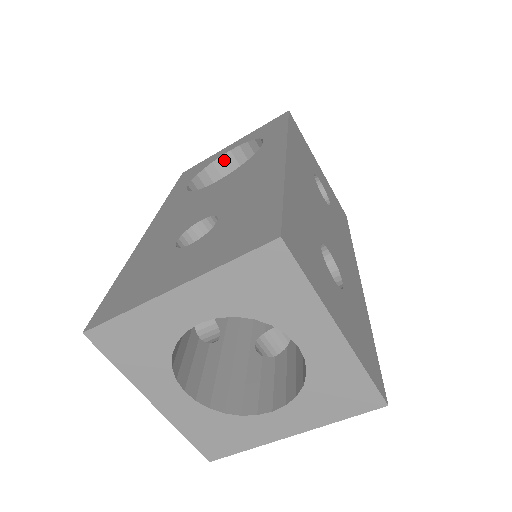
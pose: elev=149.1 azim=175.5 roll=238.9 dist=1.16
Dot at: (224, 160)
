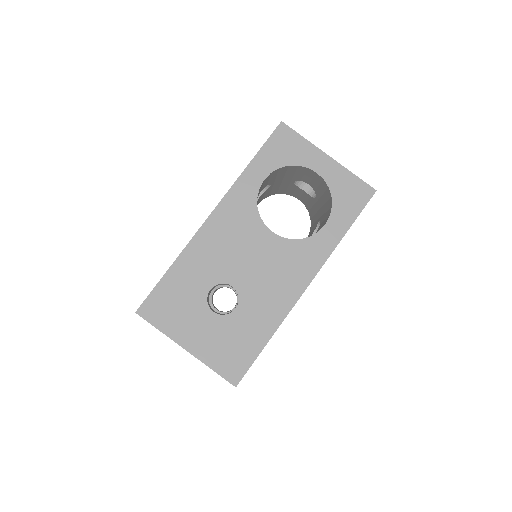
Dot at: (307, 169)
